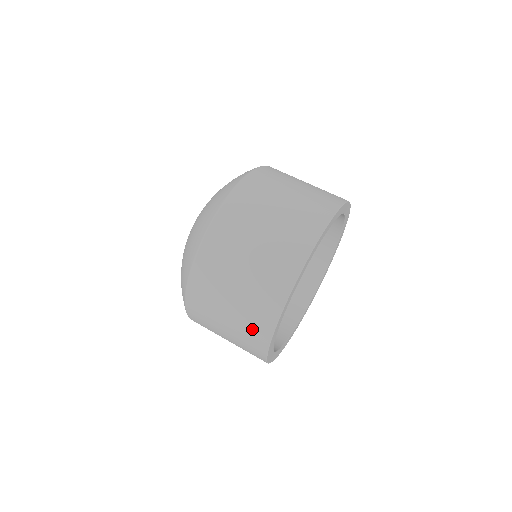
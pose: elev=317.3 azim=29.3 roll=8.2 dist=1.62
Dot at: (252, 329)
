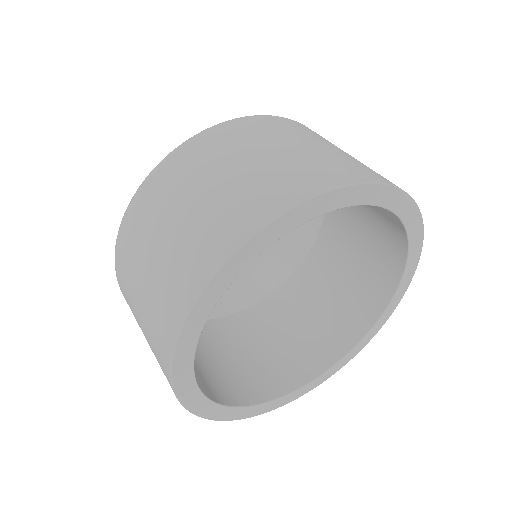
Dot at: (157, 331)
